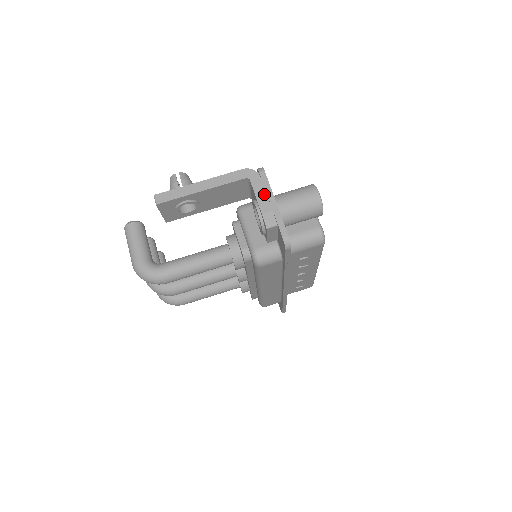
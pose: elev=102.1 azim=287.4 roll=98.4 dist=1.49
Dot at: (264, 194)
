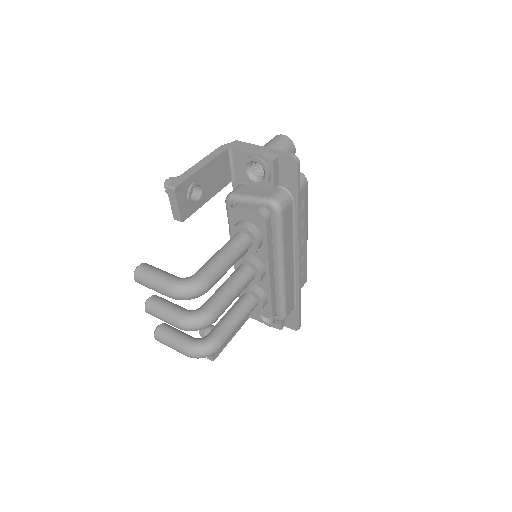
Dot at: (250, 148)
